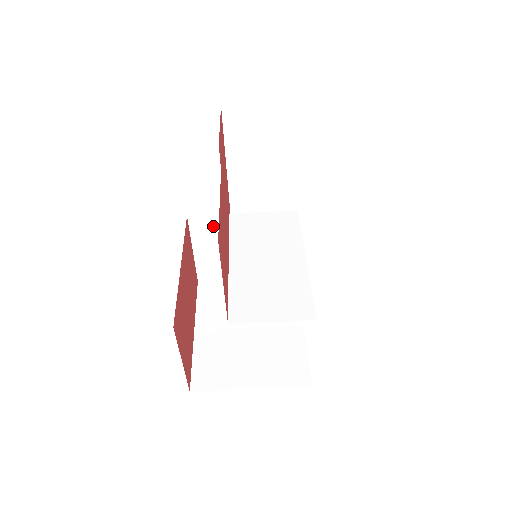
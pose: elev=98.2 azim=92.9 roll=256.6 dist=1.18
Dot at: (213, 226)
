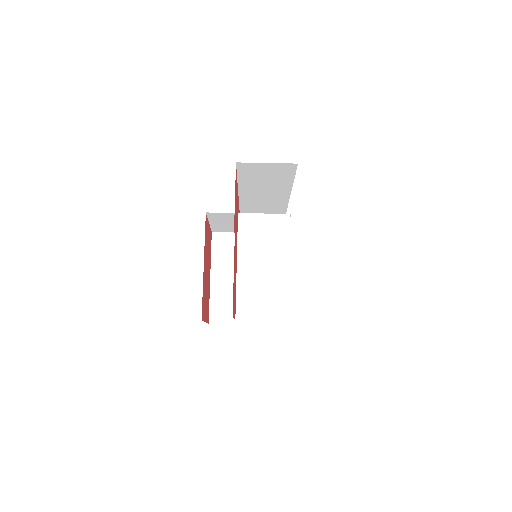
Dot at: (225, 216)
